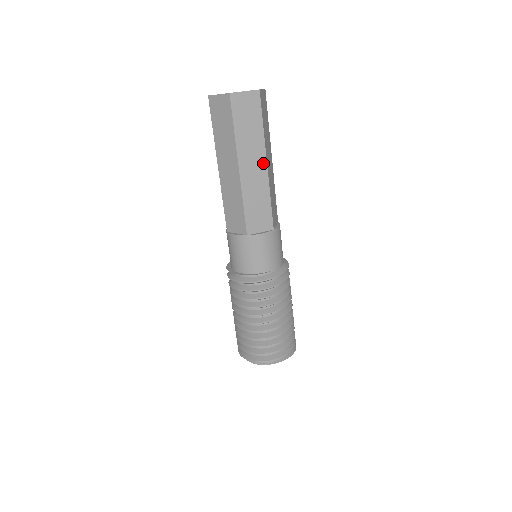
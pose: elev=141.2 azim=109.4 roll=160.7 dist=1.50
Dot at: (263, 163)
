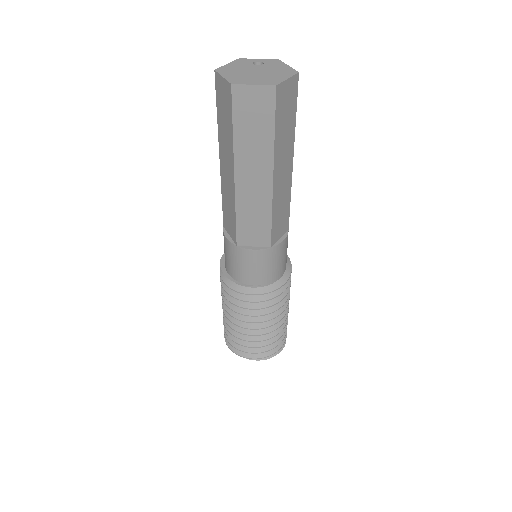
Dot at: (268, 176)
